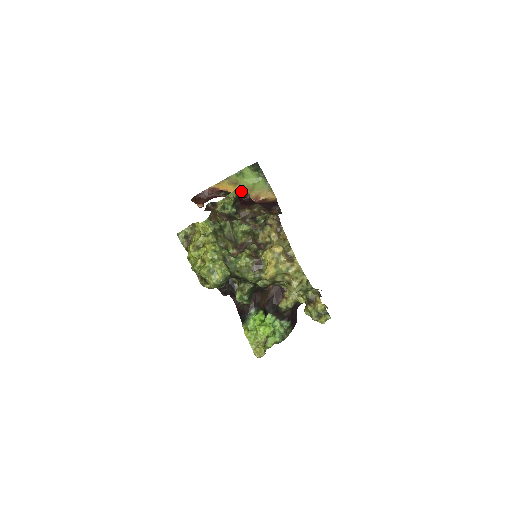
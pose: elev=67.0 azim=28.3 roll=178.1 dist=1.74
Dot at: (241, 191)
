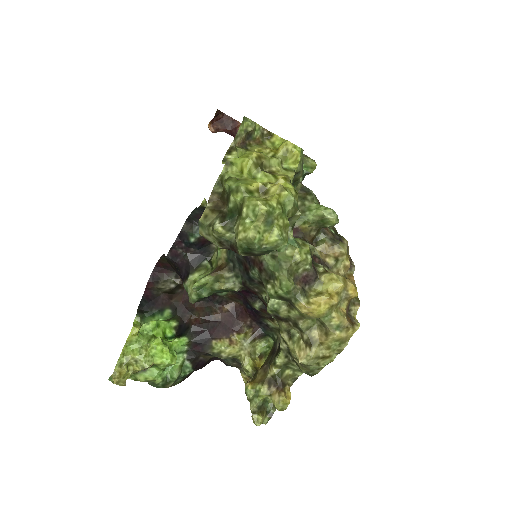
Dot at: occluded
